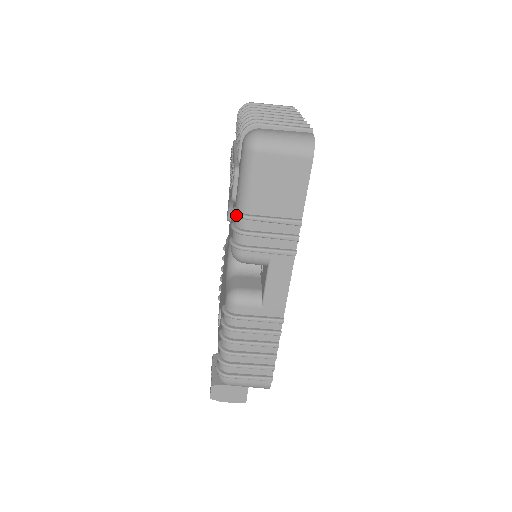
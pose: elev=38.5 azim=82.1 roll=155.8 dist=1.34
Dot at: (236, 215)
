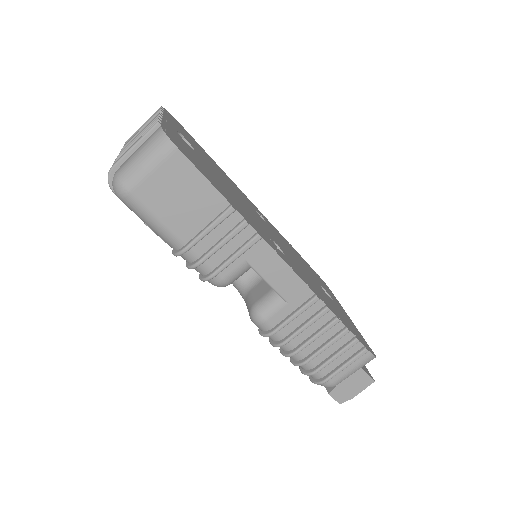
Dot at: (176, 256)
